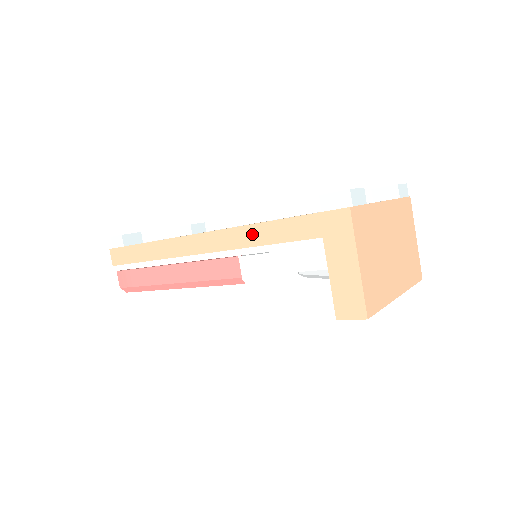
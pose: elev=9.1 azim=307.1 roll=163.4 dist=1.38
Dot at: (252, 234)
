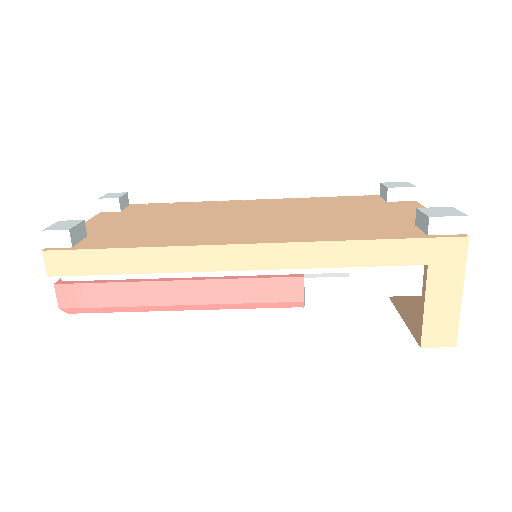
Dot at: (332, 253)
